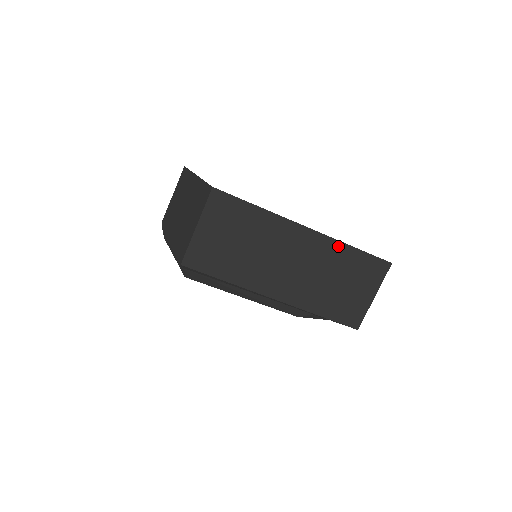
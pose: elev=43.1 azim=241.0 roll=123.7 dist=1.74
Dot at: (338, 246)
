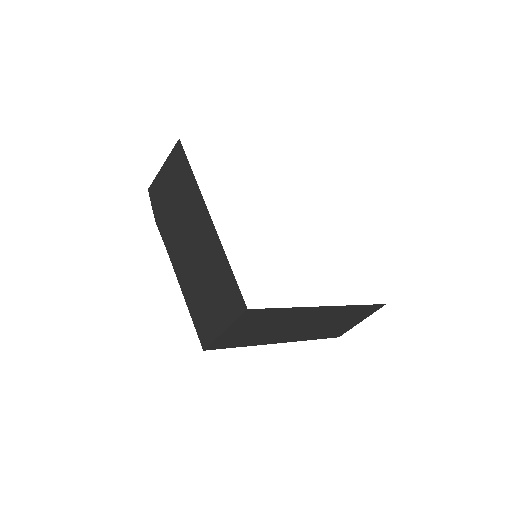
Dot at: (347, 308)
